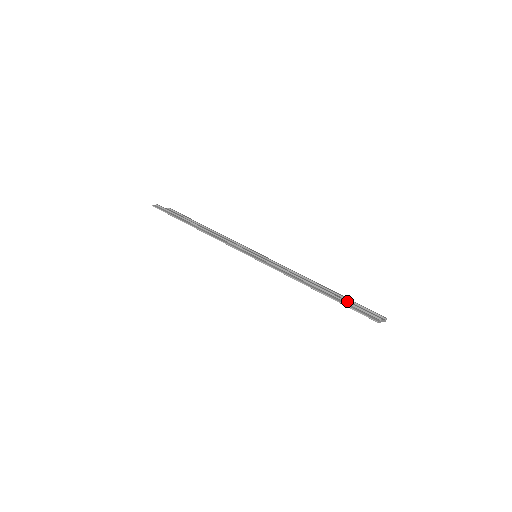
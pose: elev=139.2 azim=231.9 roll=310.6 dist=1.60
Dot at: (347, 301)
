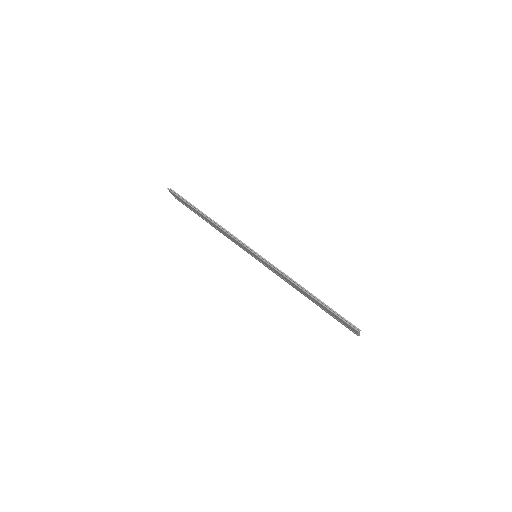
Dot at: (333, 310)
